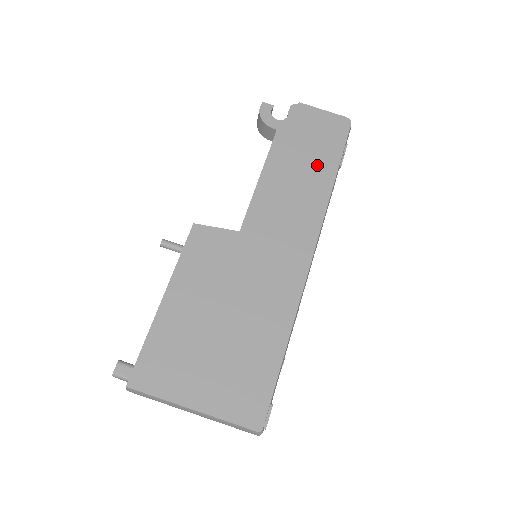
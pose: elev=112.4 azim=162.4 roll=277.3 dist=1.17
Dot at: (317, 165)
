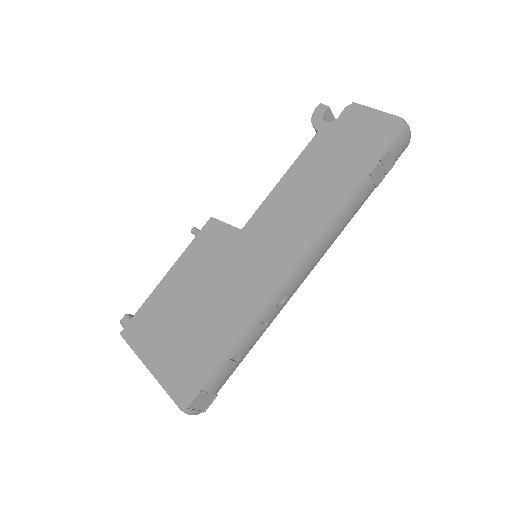
Dot at: (341, 171)
